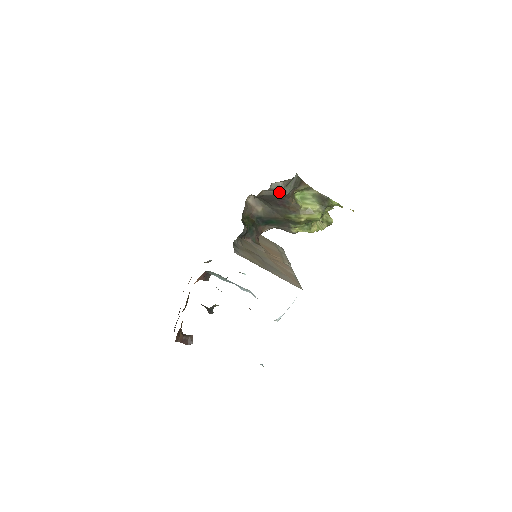
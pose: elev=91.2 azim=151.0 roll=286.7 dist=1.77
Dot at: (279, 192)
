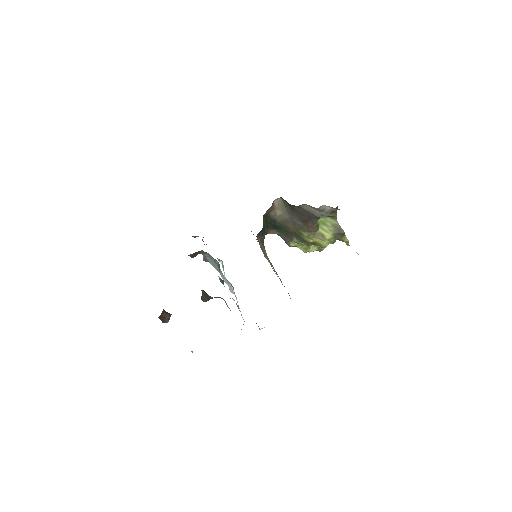
Dot at: (318, 213)
